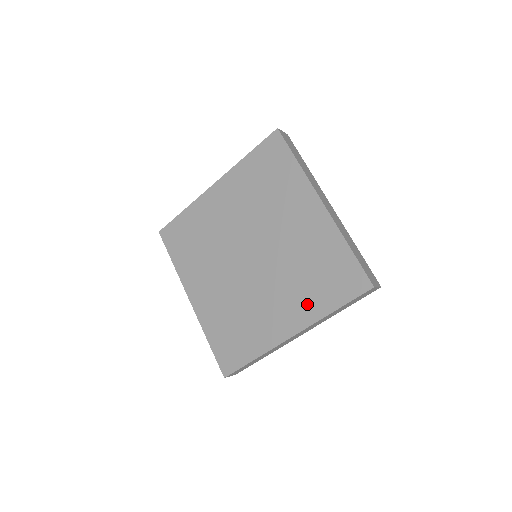
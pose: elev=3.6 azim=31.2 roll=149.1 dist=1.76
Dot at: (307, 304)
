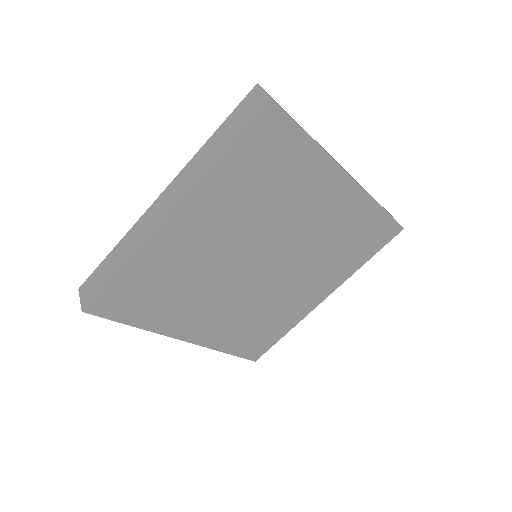
Dot at: (338, 271)
